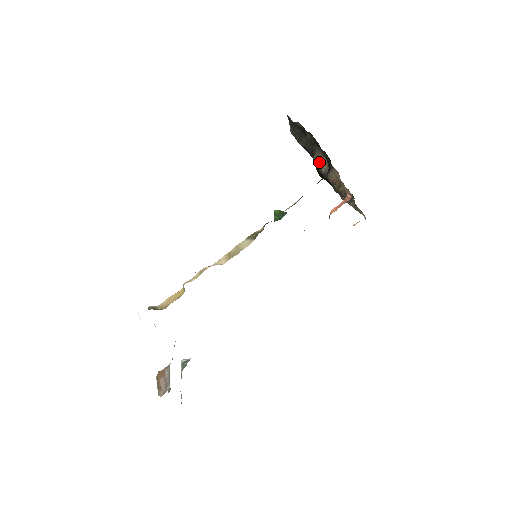
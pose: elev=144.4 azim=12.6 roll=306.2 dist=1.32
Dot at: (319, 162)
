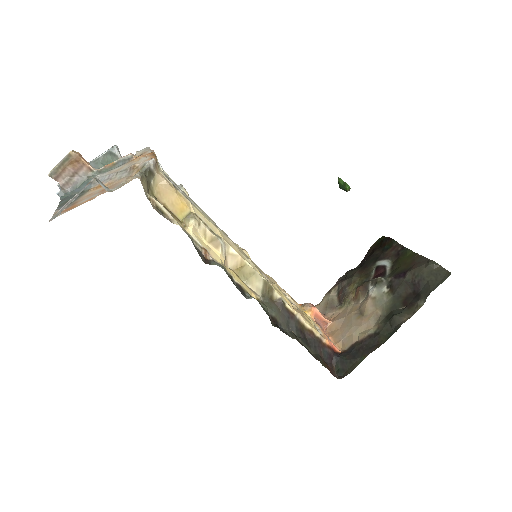
Dot at: (377, 296)
